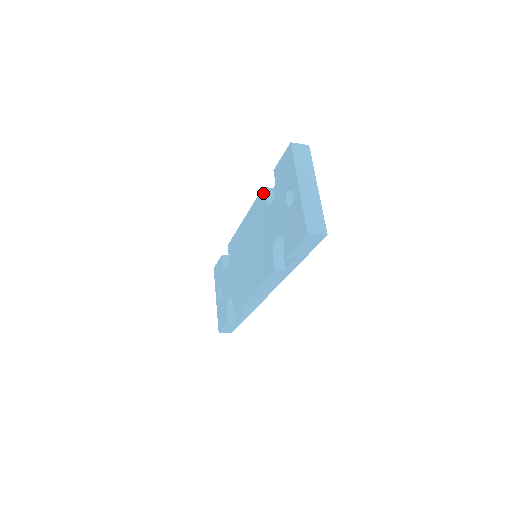
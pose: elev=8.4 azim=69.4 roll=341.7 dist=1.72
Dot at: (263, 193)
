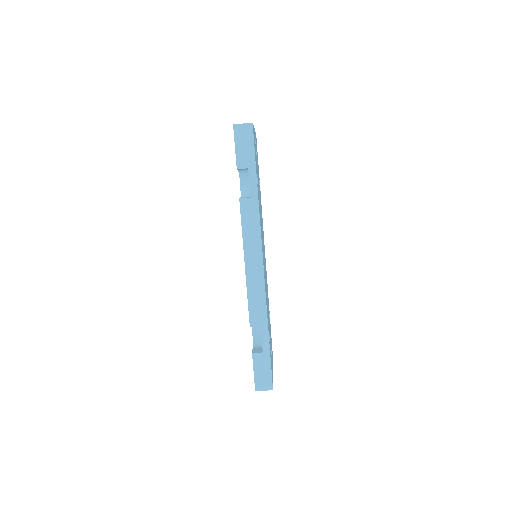
Dot at: occluded
